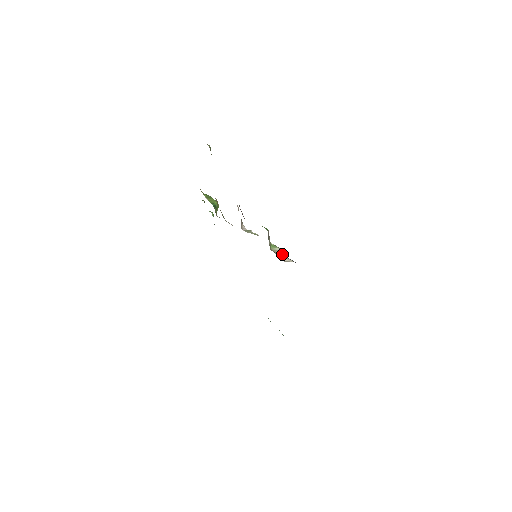
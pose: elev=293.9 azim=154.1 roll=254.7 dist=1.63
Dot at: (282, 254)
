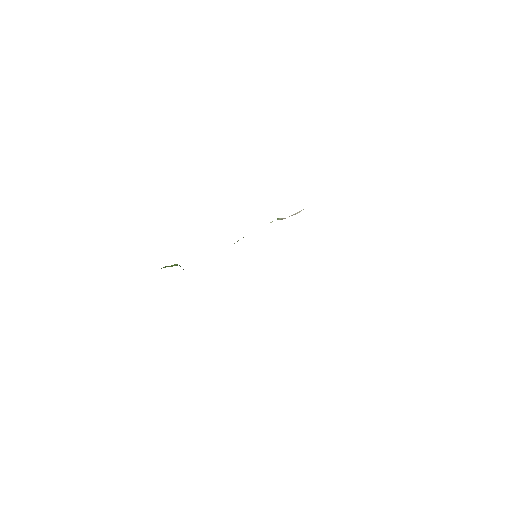
Dot at: occluded
